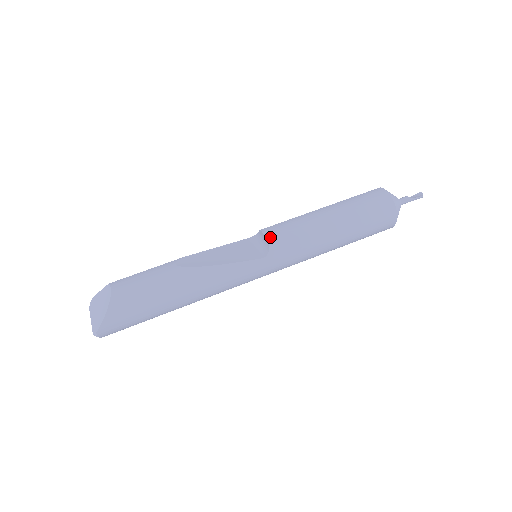
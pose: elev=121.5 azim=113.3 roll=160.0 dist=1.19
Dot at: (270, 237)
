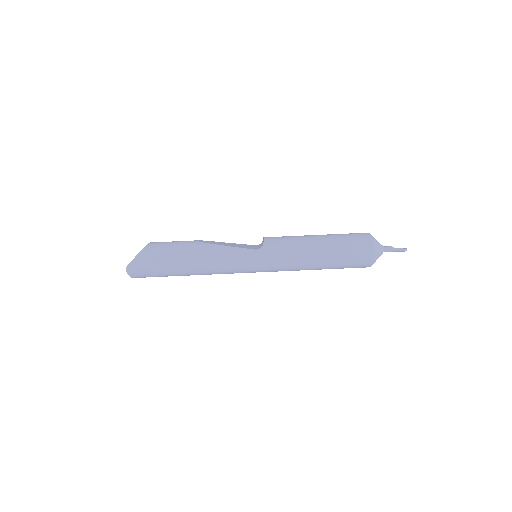
Dot at: (267, 239)
